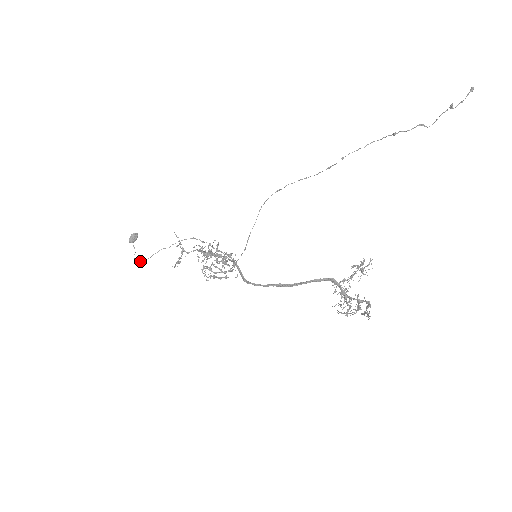
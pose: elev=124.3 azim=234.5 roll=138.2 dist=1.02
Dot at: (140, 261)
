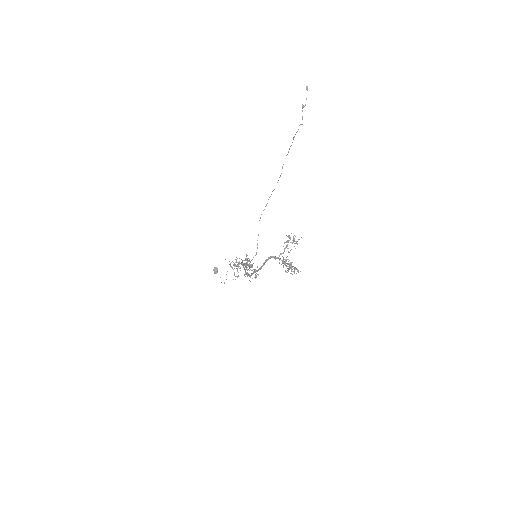
Dot at: (224, 283)
